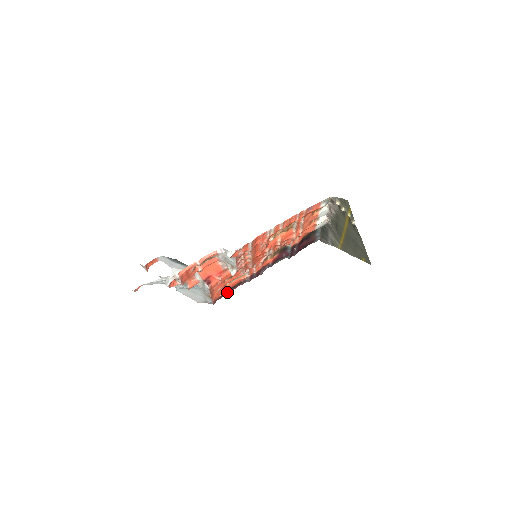
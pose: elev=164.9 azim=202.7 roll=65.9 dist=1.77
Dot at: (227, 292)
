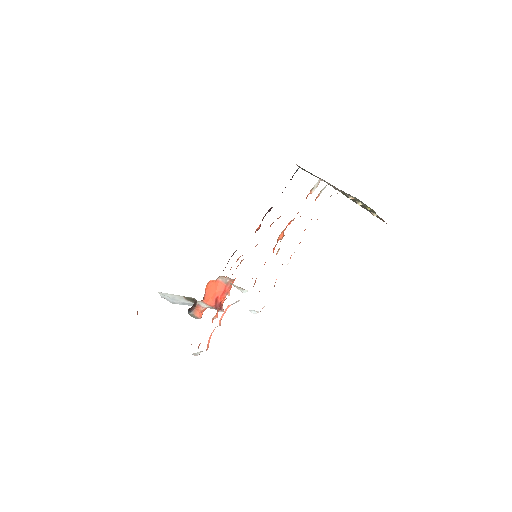
Dot at: occluded
